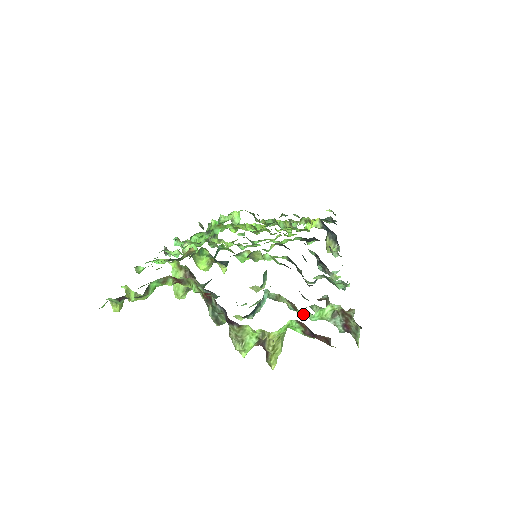
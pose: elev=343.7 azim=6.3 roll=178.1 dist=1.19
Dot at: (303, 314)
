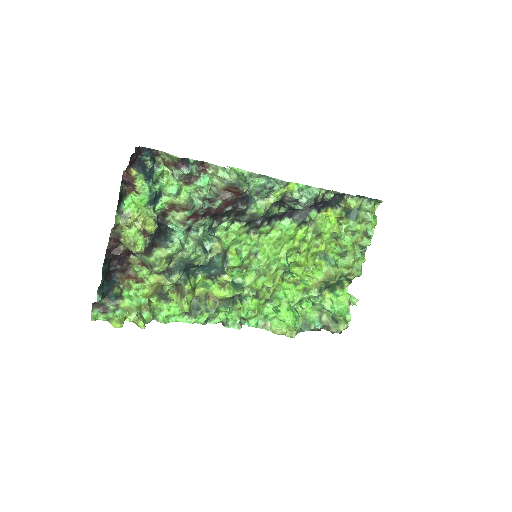
Dot at: (168, 199)
